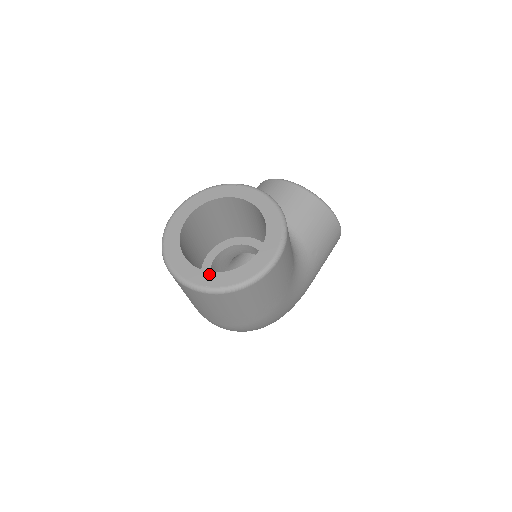
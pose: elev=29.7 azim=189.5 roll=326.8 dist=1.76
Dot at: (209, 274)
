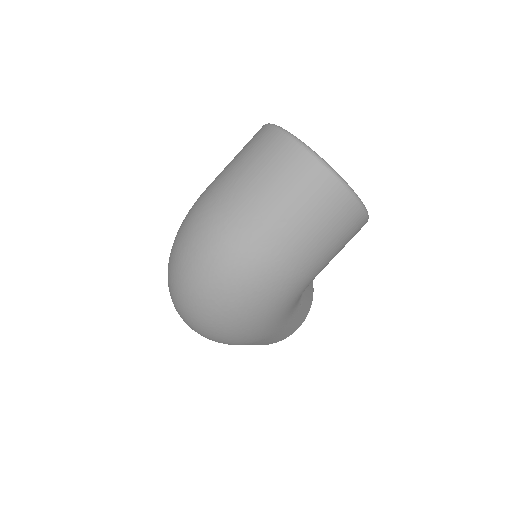
Dot at: occluded
